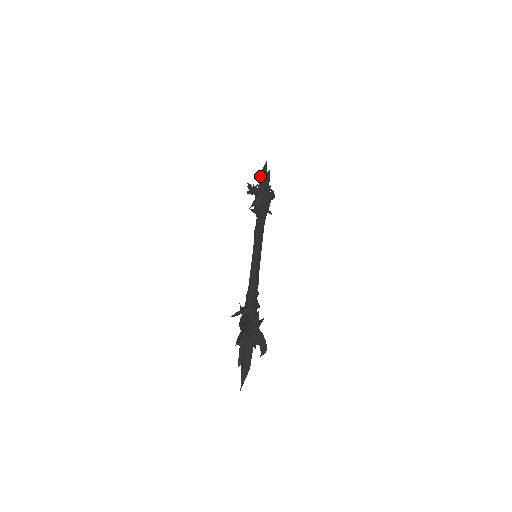
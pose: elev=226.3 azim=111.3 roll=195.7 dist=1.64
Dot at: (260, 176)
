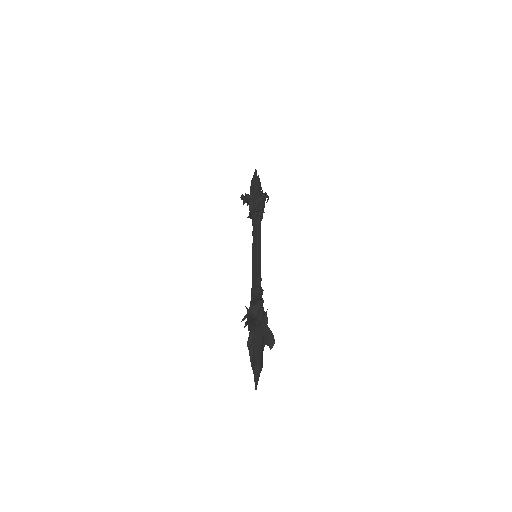
Dot at: (251, 184)
